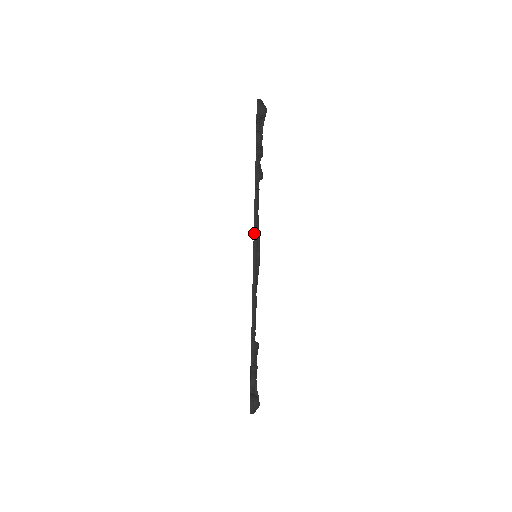
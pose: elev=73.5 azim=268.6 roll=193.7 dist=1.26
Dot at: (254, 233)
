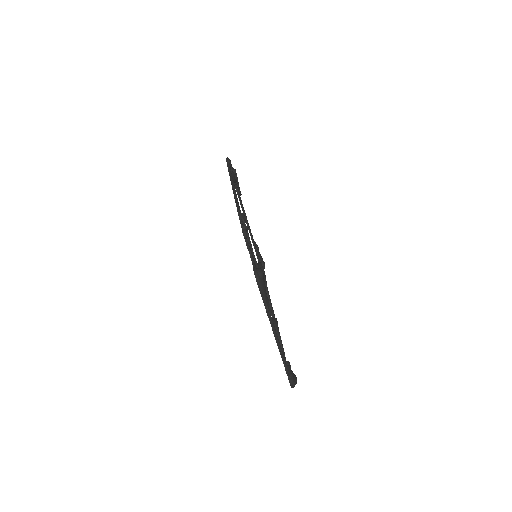
Dot at: (231, 181)
